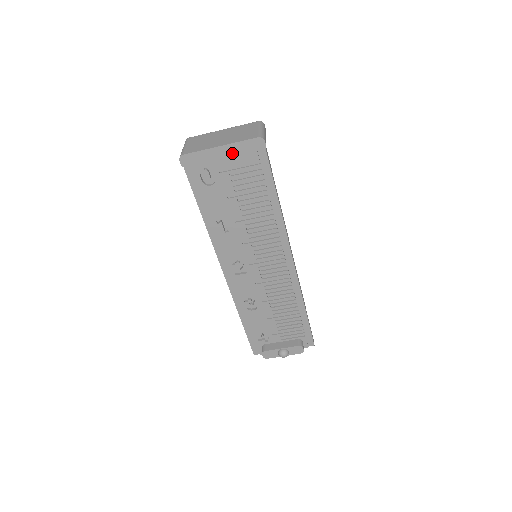
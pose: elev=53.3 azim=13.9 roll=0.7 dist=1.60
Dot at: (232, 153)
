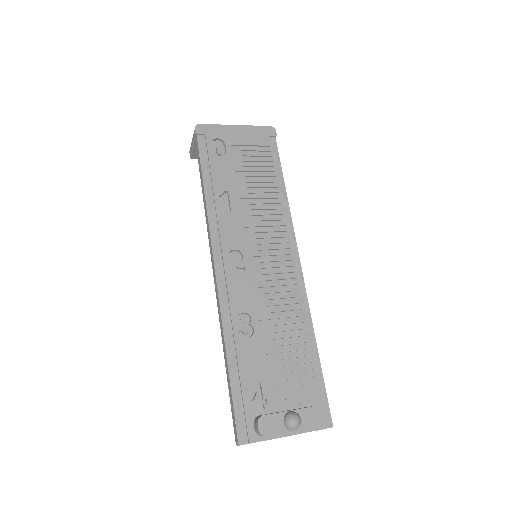
Dot at: (246, 133)
